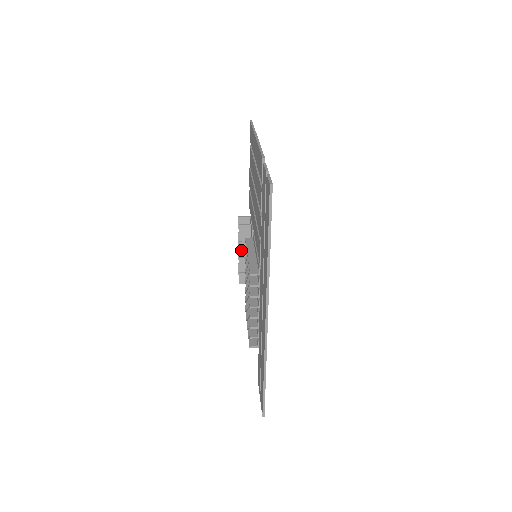
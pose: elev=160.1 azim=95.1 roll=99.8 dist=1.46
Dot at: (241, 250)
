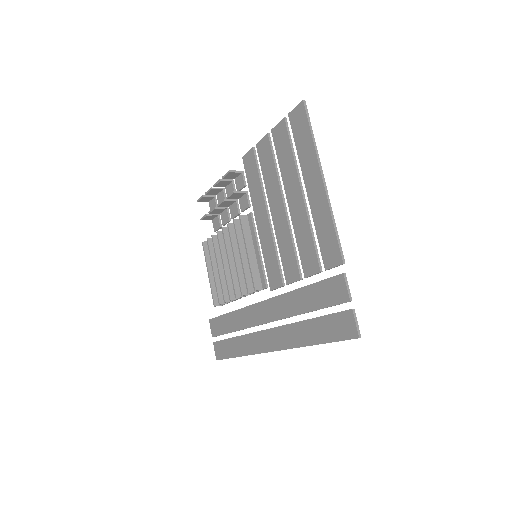
Dot at: (221, 205)
